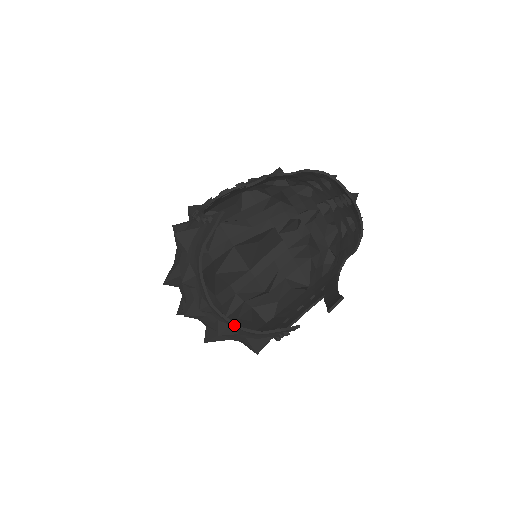
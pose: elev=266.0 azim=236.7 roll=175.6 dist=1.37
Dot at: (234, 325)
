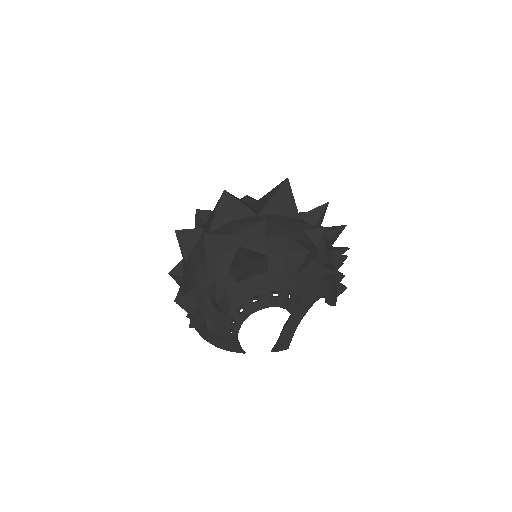
Dot at: occluded
